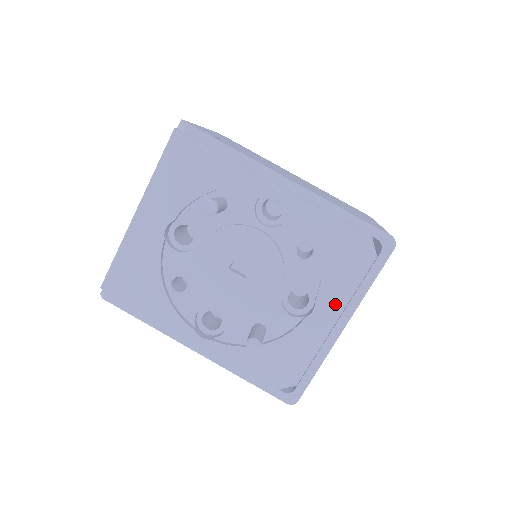
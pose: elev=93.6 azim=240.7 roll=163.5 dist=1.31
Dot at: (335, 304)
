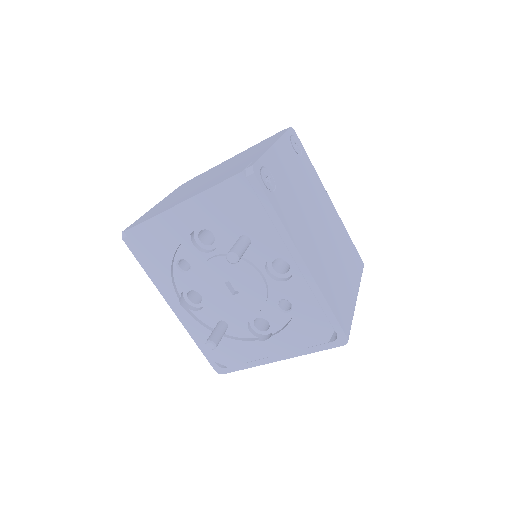
Dot at: (283, 346)
